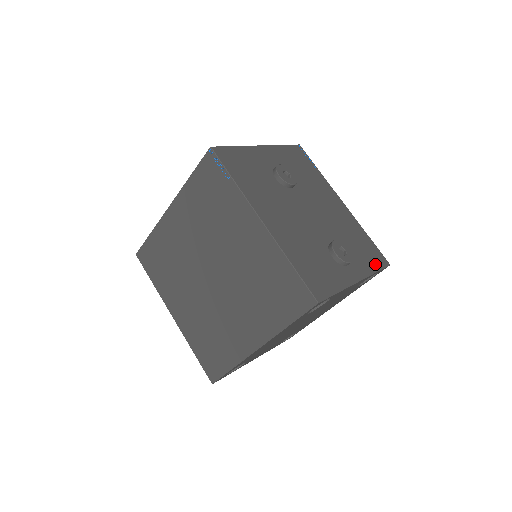
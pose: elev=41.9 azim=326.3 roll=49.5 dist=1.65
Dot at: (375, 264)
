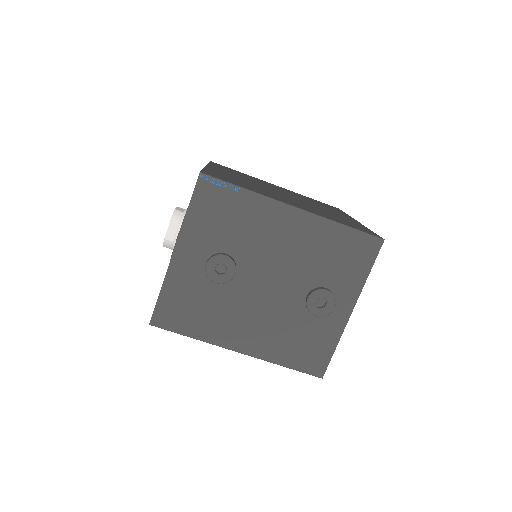
Dot at: (364, 264)
